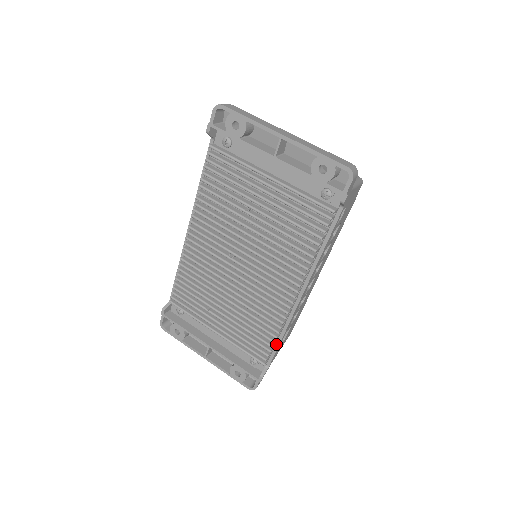
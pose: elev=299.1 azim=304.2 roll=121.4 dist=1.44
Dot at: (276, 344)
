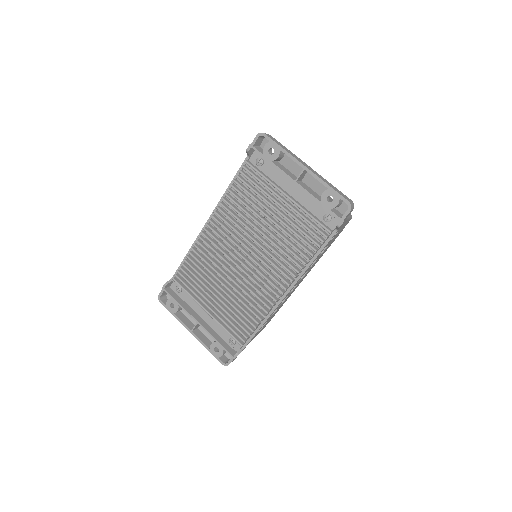
Dot at: (256, 330)
